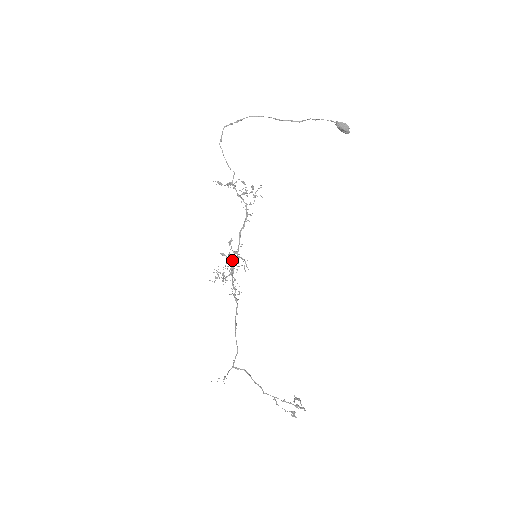
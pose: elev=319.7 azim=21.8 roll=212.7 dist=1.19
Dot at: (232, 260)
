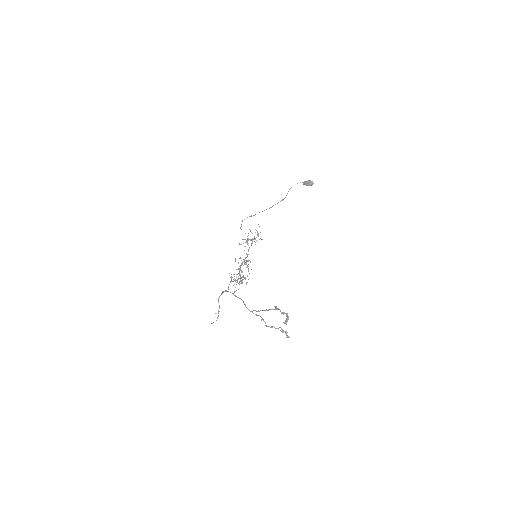
Dot at: (238, 262)
